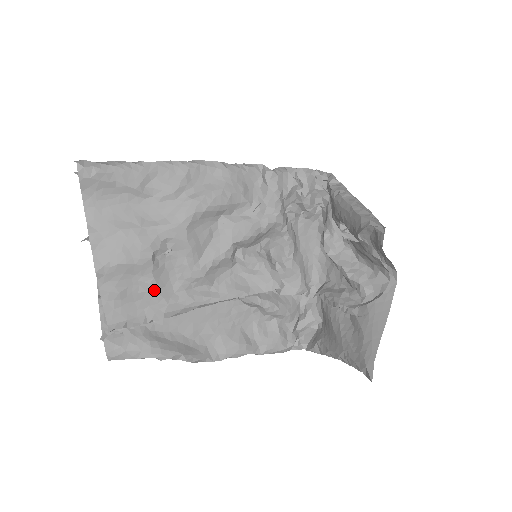
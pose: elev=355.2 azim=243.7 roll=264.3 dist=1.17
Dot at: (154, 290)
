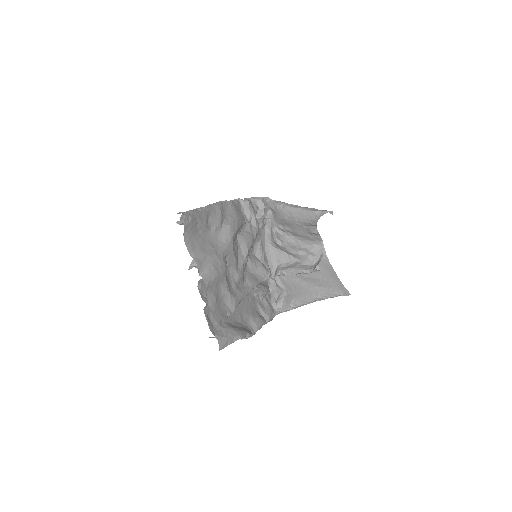
Dot at: (228, 292)
